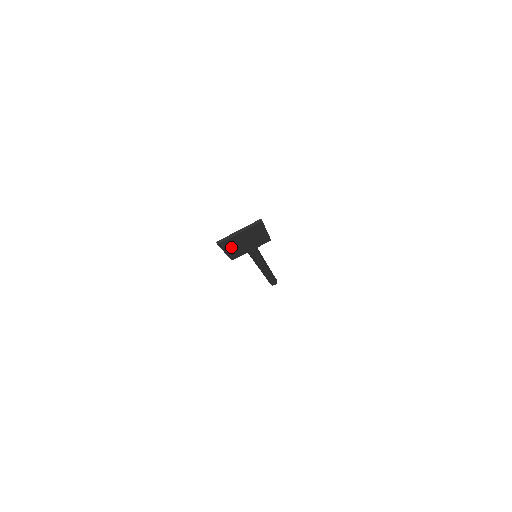
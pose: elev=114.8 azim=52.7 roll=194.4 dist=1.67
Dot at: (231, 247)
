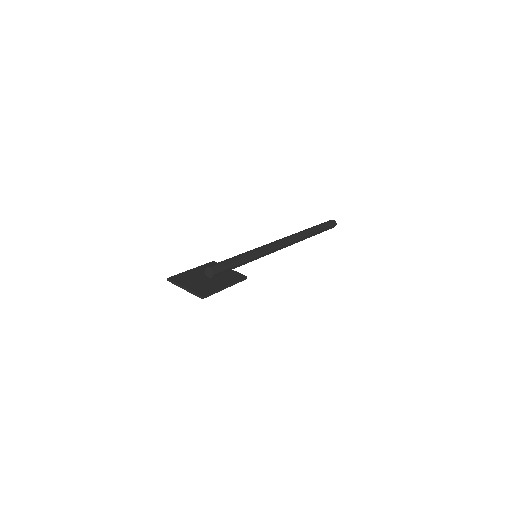
Dot at: (193, 276)
